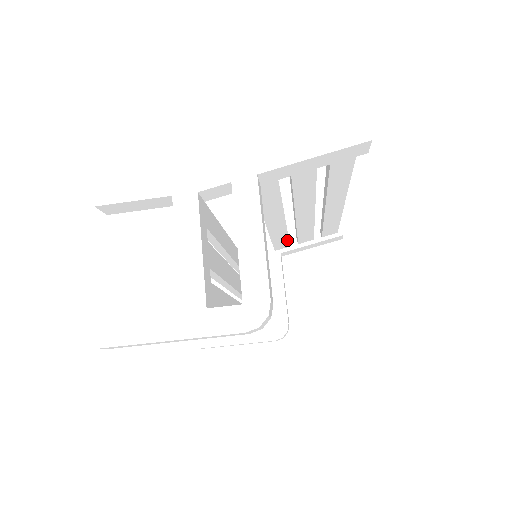
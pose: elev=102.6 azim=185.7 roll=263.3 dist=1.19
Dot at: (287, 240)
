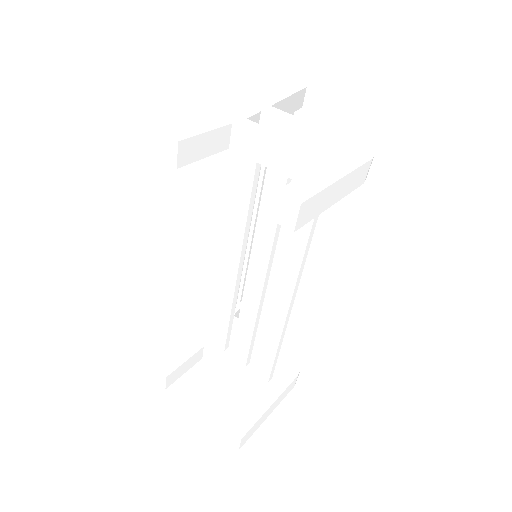
Dot at: occluded
